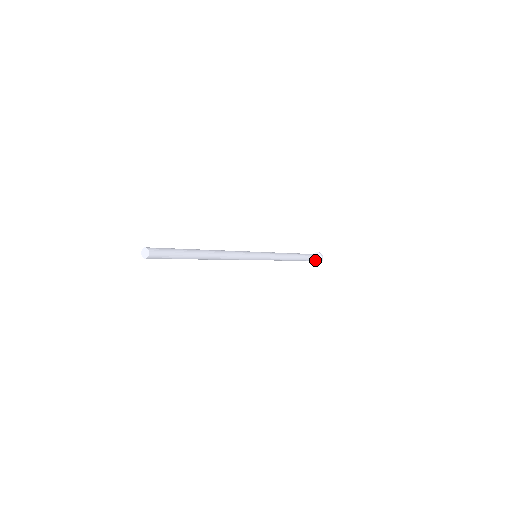
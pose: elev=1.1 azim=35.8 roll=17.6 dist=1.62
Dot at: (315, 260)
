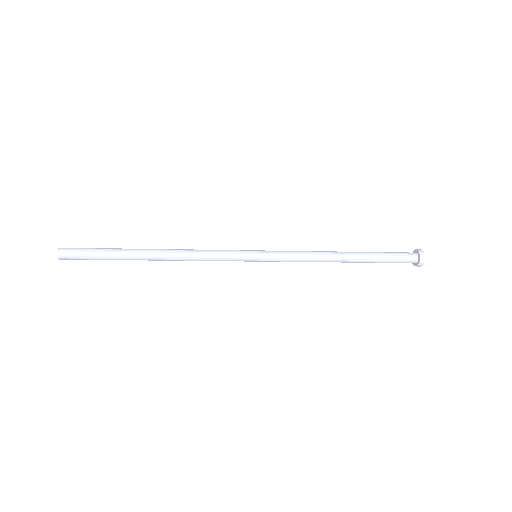
Dot at: (409, 259)
